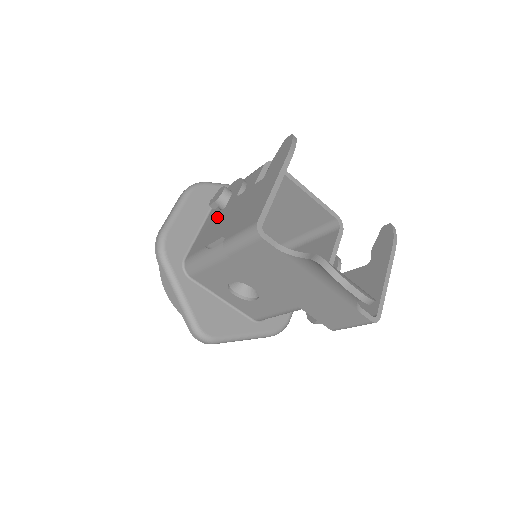
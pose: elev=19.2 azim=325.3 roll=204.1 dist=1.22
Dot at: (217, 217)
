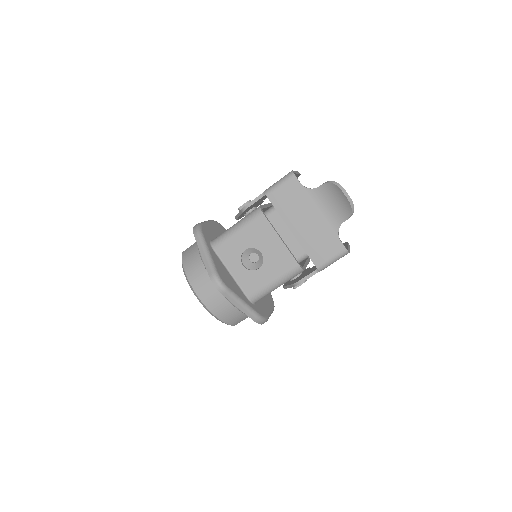
Dot at: occluded
